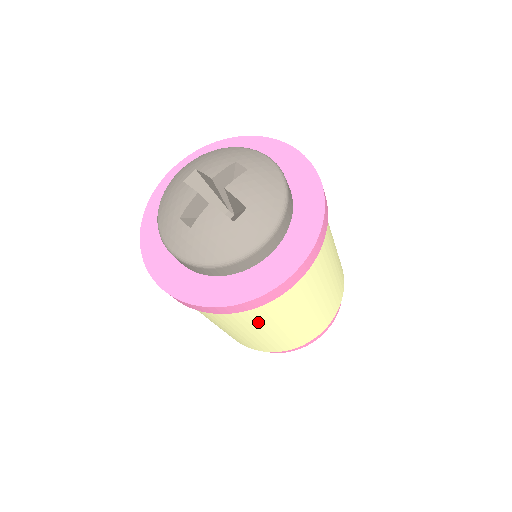
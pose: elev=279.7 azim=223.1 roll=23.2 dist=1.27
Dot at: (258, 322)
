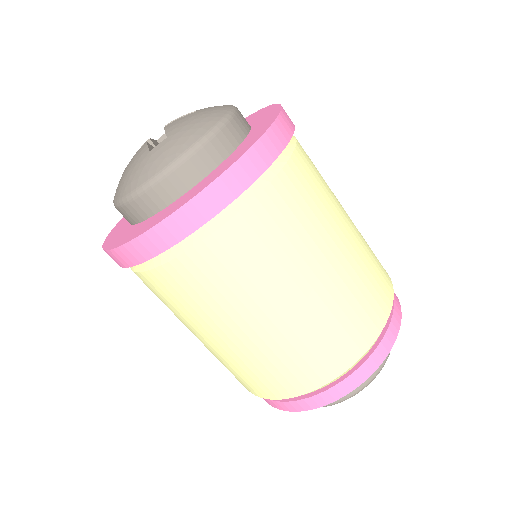
Dot at: (191, 304)
